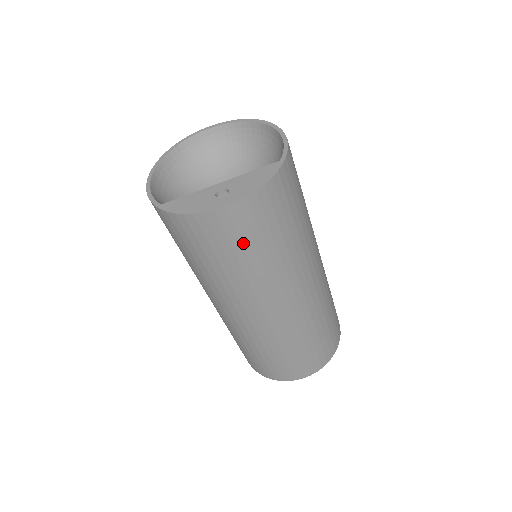
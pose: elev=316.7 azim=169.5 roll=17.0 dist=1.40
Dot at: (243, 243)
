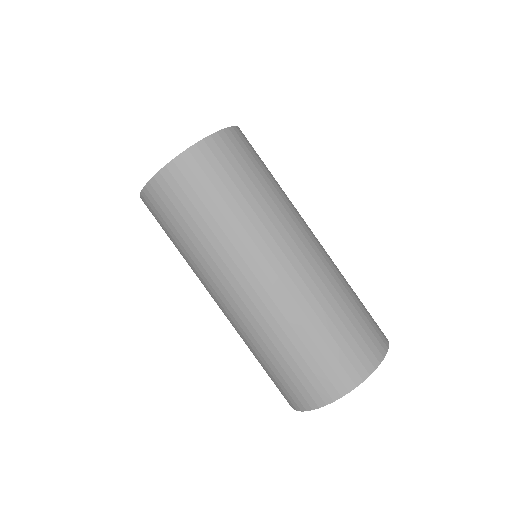
Dot at: (206, 190)
